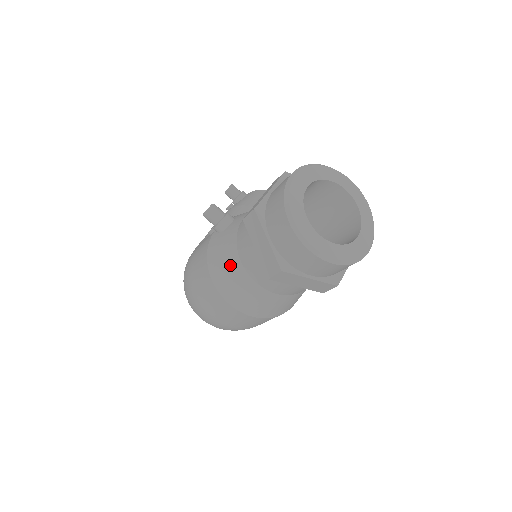
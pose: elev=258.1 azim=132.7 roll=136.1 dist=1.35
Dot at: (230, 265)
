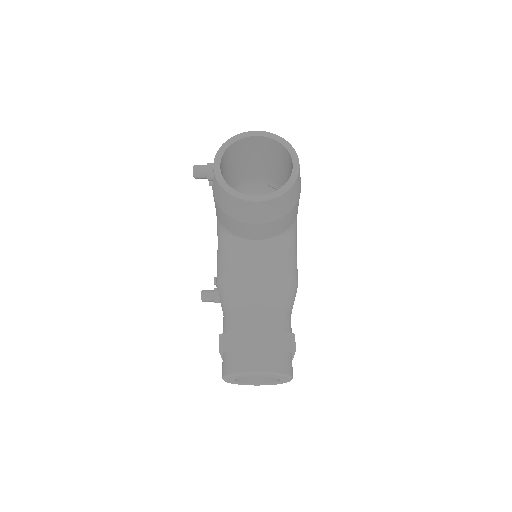
Dot at: occluded
